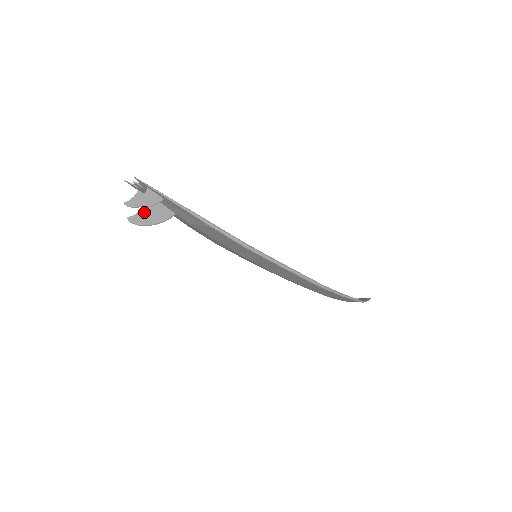
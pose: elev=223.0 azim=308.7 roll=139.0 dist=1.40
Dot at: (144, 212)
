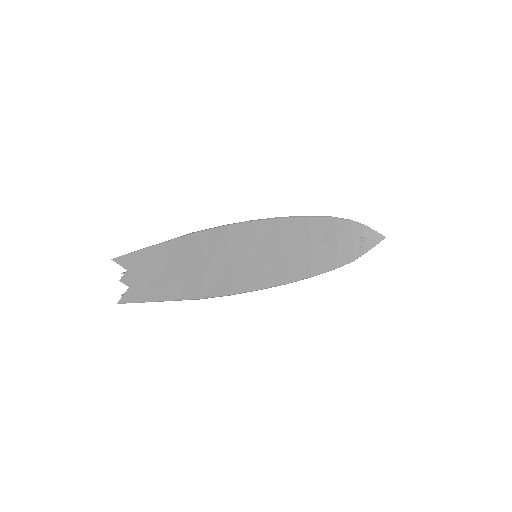
Dot at: occluded
